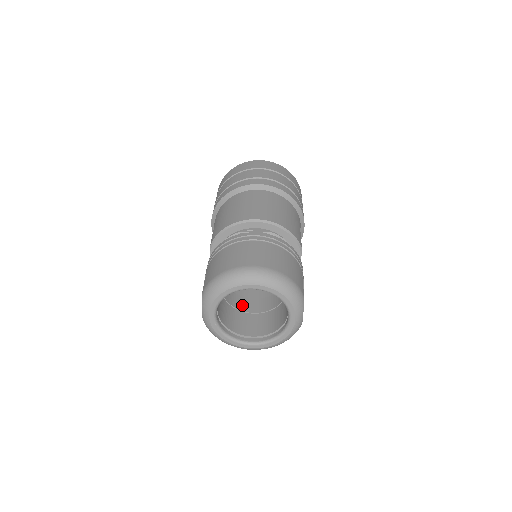
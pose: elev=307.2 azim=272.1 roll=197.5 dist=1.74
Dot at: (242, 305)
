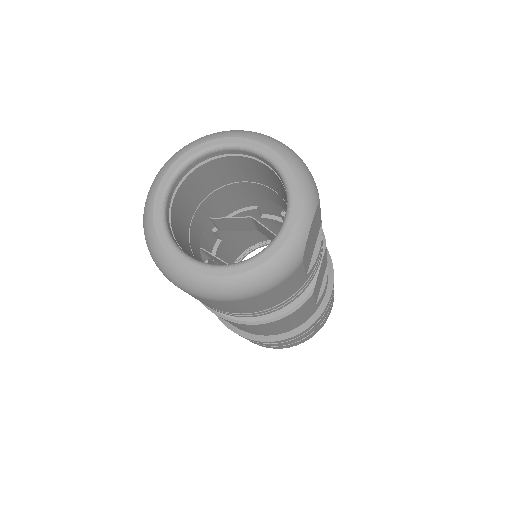
Dot at: occluded
